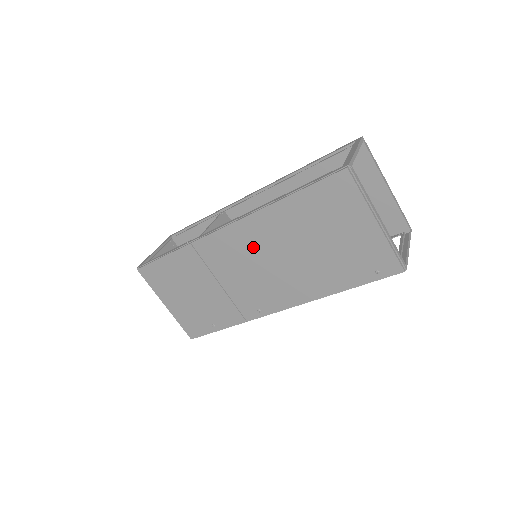
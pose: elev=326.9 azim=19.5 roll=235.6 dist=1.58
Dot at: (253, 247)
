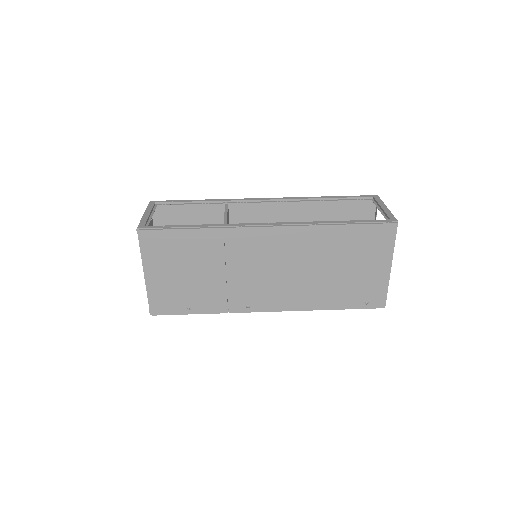
Dot at: (283, 252)
